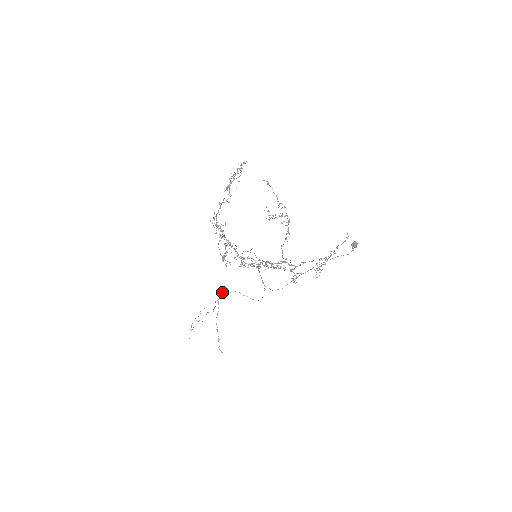
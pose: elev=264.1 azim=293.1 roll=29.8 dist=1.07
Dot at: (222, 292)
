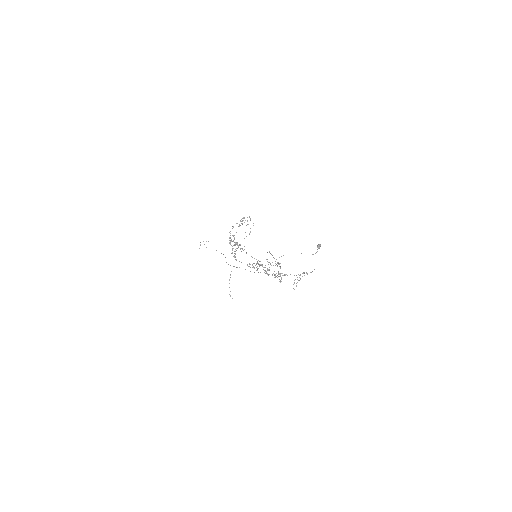
Dot at: occluded
